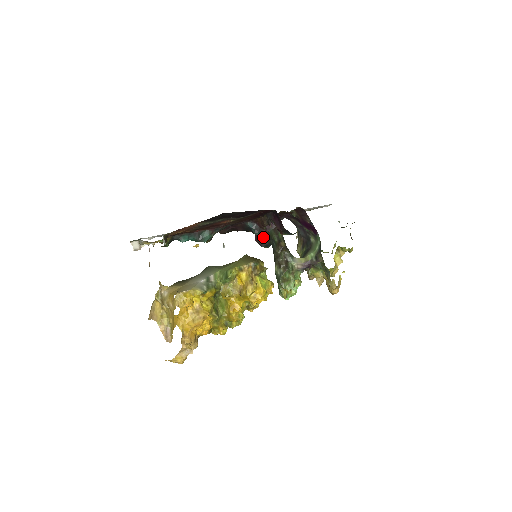
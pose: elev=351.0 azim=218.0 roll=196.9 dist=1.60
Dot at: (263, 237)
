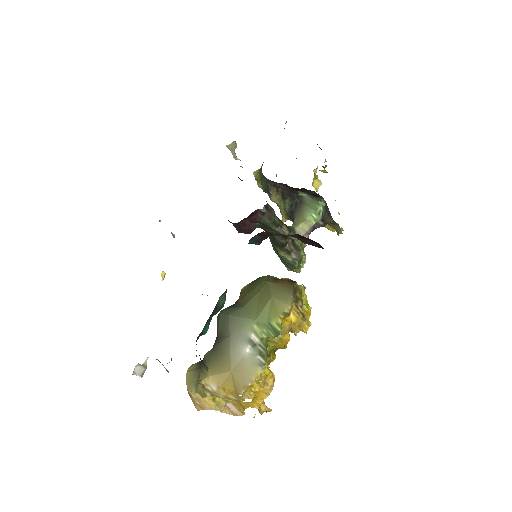
Dot at: (251, 228)
